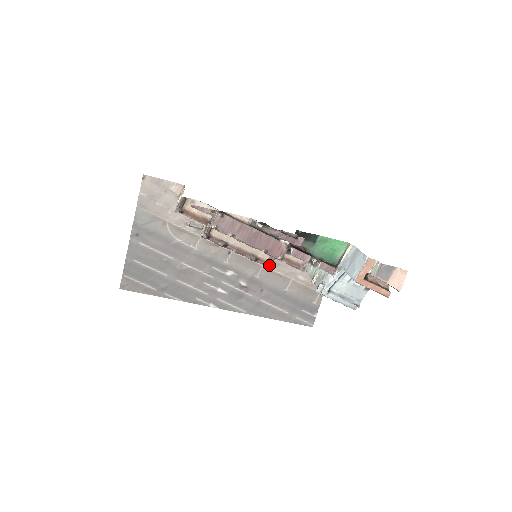
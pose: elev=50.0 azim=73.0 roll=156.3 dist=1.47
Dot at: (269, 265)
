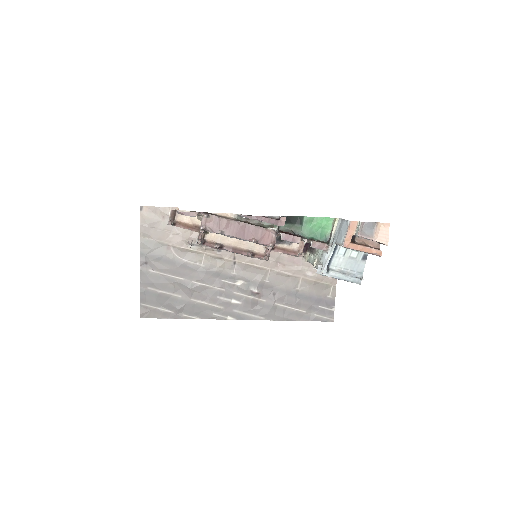
Dot at: (266, 257)
